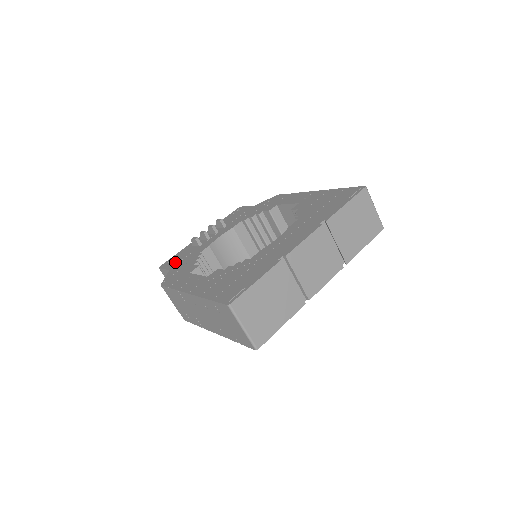
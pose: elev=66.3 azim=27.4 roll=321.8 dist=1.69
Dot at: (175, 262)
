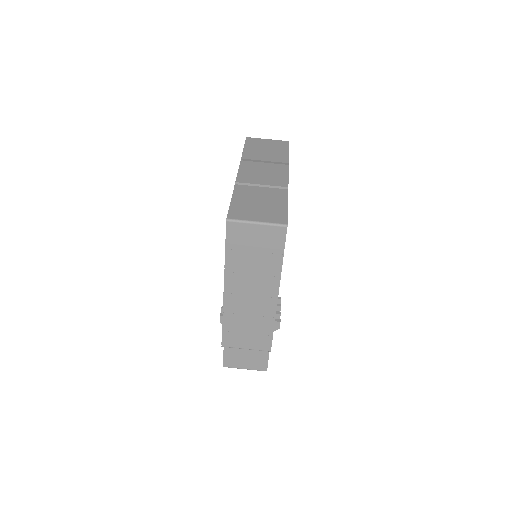
Dot at: occluded
